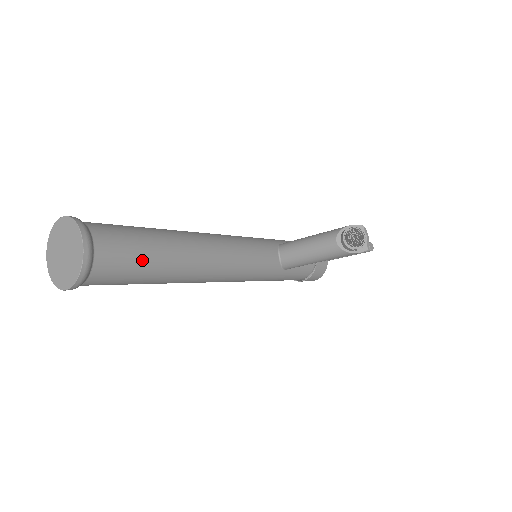
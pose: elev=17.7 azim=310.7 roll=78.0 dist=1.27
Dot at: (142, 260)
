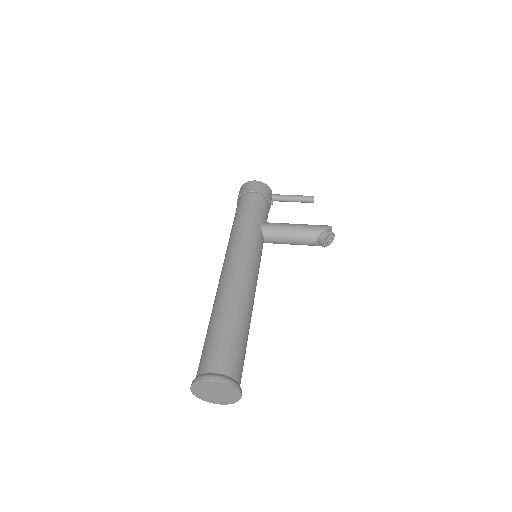
Dot at: occluded
